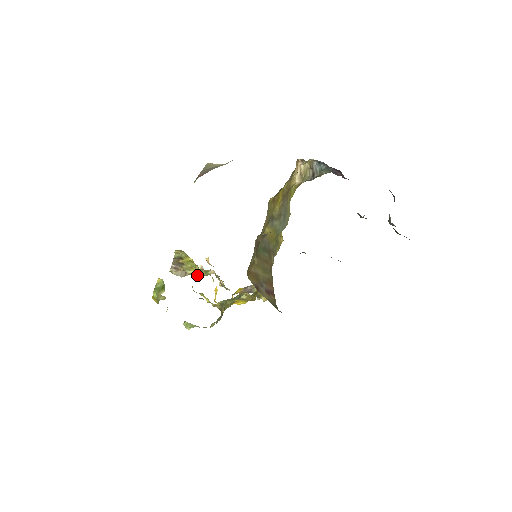
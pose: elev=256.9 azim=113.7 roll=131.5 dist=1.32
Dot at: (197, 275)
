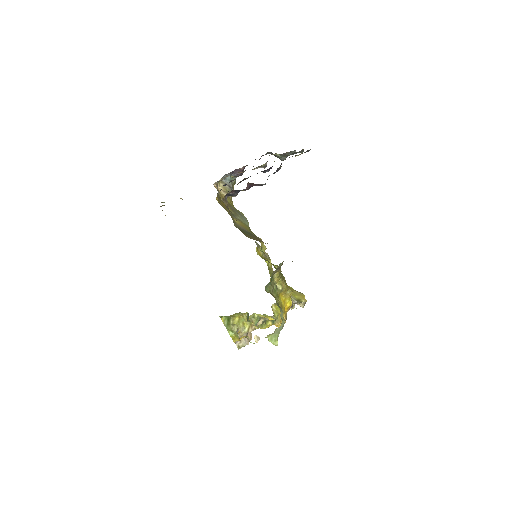
Dot at: (248, 317)
